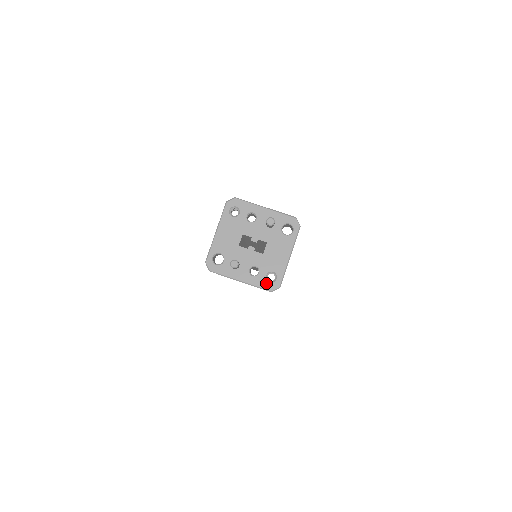
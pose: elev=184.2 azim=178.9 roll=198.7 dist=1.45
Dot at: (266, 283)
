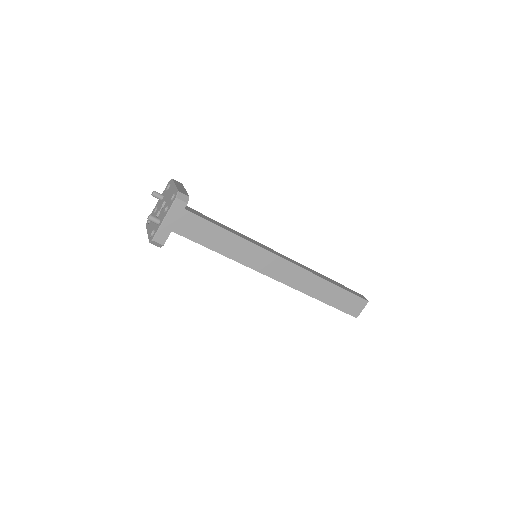
Dot at: (172, 201)
